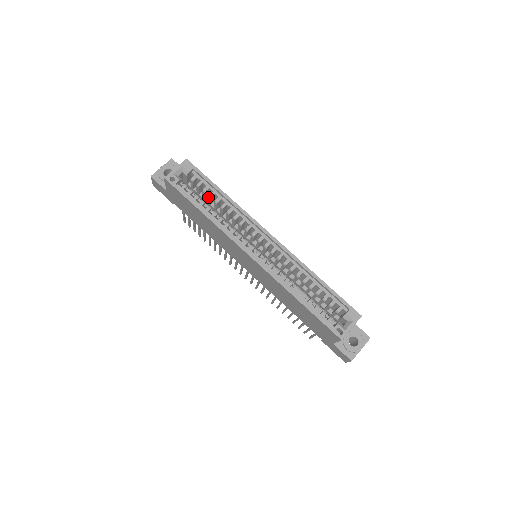
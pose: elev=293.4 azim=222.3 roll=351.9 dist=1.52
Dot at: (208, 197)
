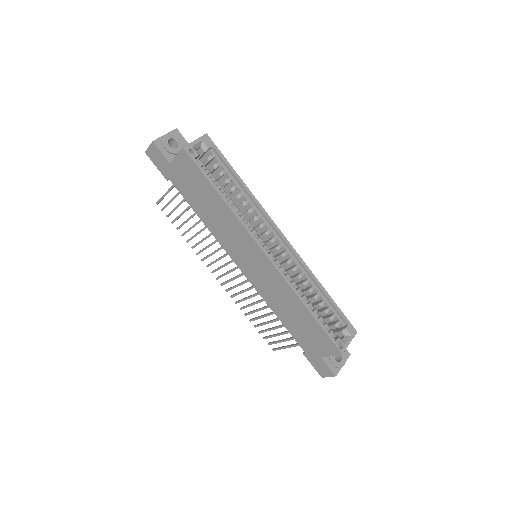
Dot at: (223, 182)
